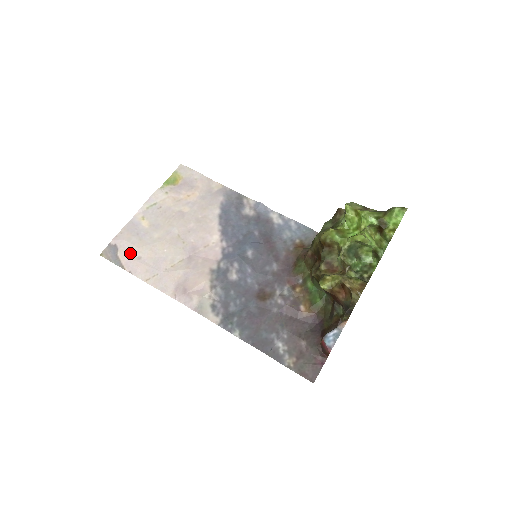
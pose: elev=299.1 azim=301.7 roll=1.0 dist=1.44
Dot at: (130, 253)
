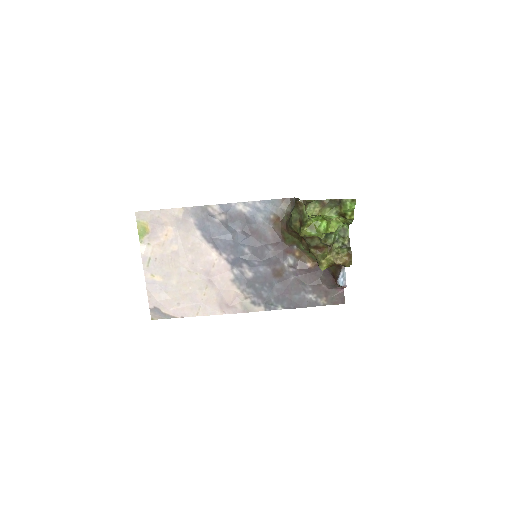
Dot at: (170, 306)
